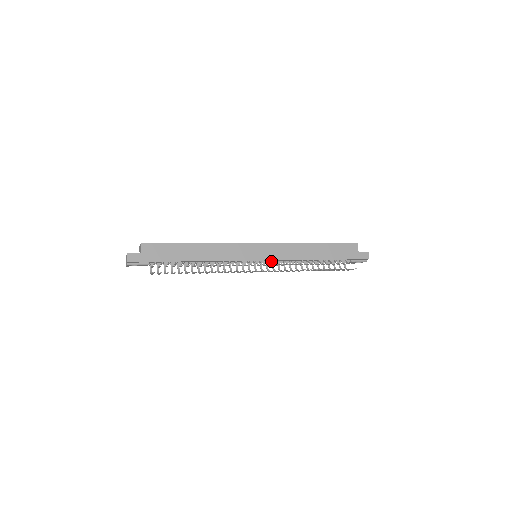
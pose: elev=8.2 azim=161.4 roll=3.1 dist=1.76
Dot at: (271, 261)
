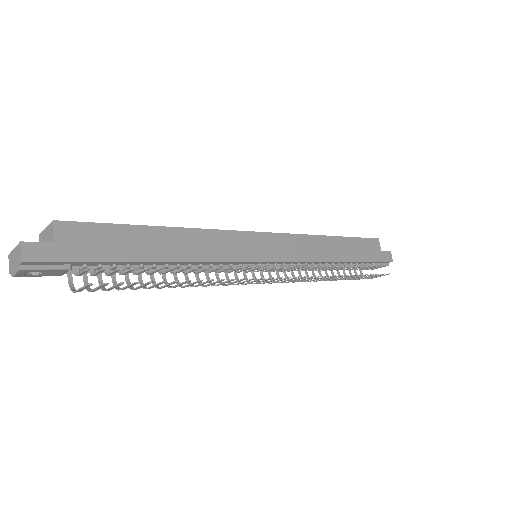
Dot at: (279, 264)
